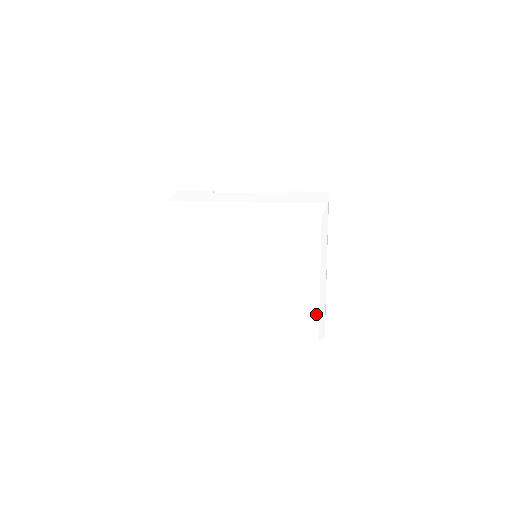
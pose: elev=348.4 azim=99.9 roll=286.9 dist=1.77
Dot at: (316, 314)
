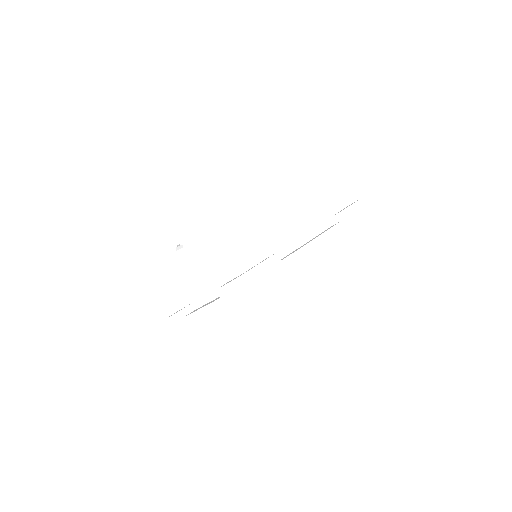
Dot at: occluded
